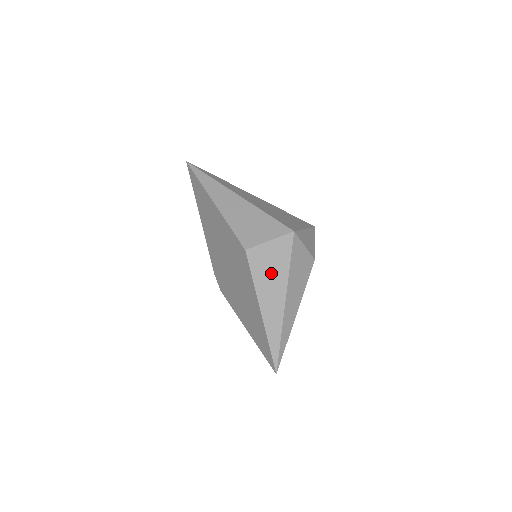
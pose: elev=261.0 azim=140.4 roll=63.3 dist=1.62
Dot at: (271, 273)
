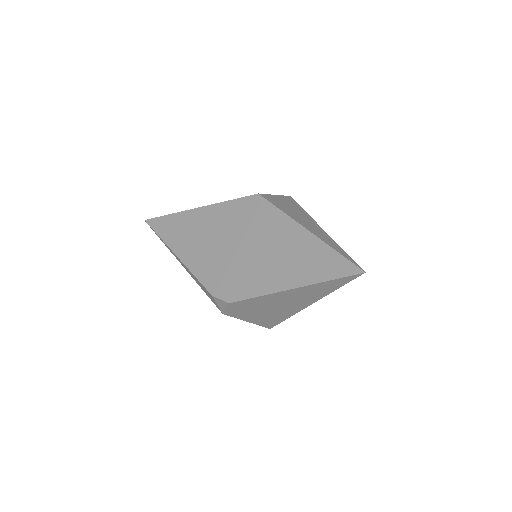
Dot at: (292, 210)
